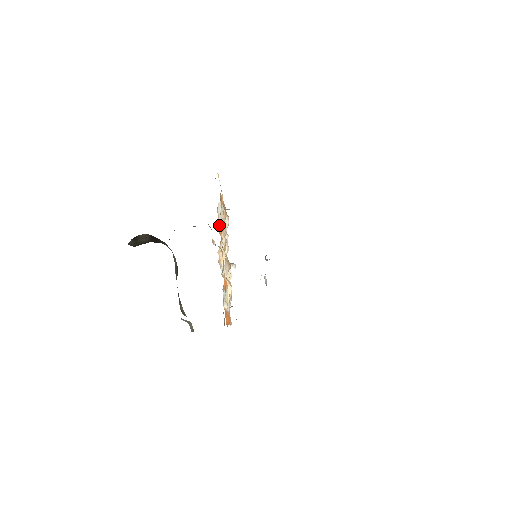
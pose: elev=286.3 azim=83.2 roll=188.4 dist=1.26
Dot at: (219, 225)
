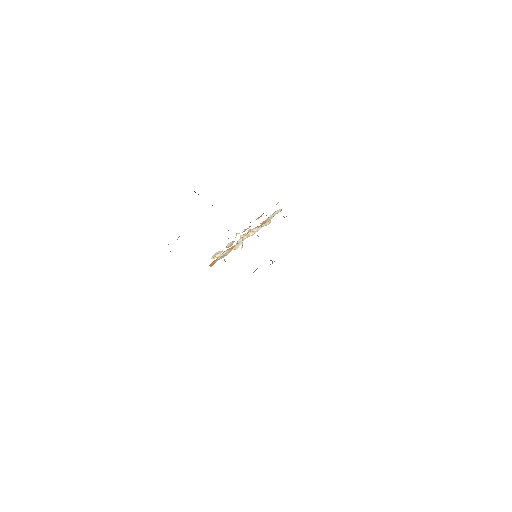
Dot at: occluded
